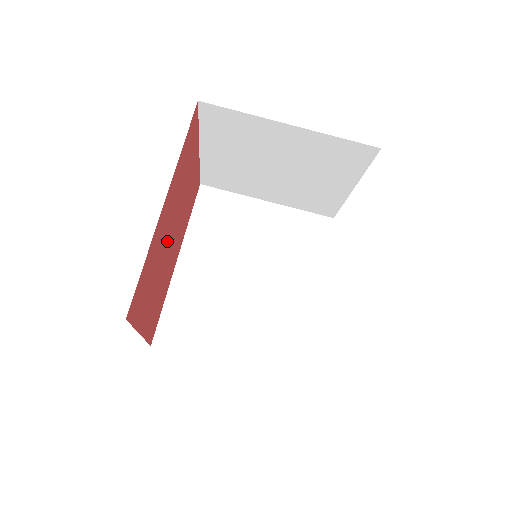
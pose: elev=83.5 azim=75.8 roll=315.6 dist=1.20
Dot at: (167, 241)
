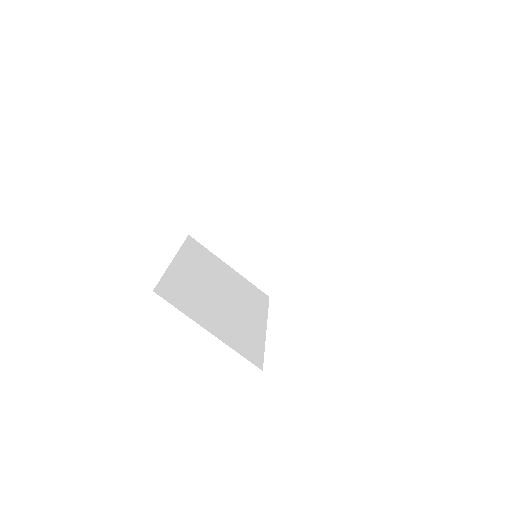
Dot at: occluded
